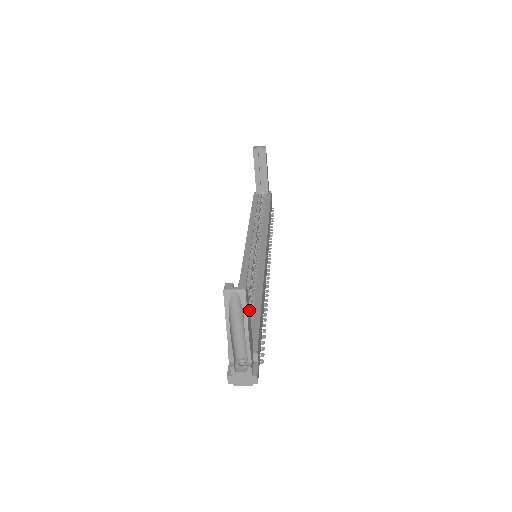
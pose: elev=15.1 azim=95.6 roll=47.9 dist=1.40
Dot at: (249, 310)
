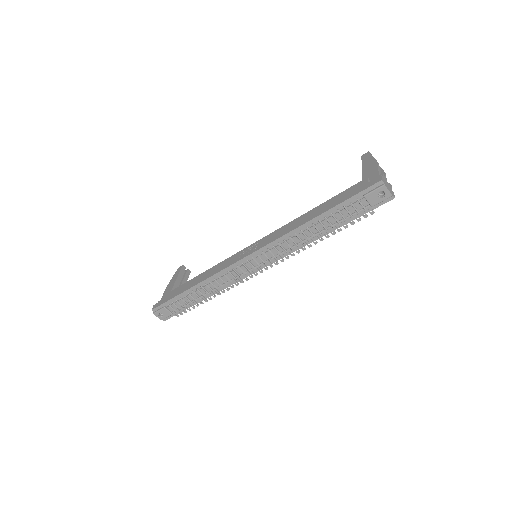
Dot at: occluded
